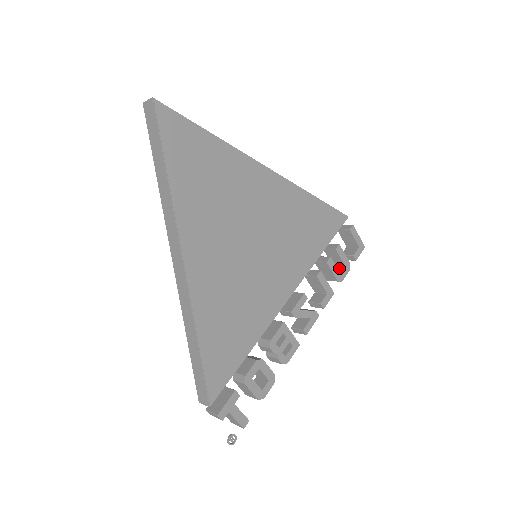
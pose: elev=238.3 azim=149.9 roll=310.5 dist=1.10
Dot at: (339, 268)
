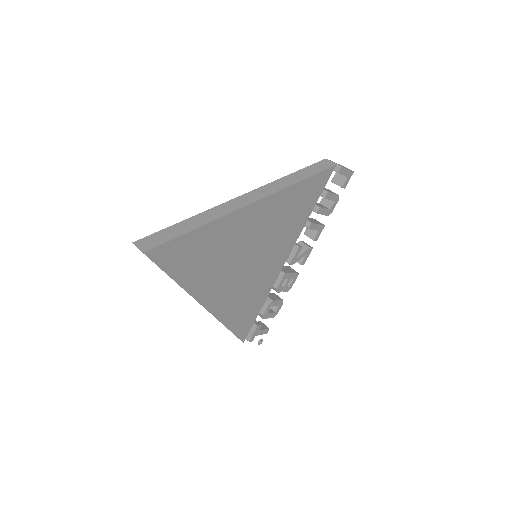
Dot at: (329, 201)
